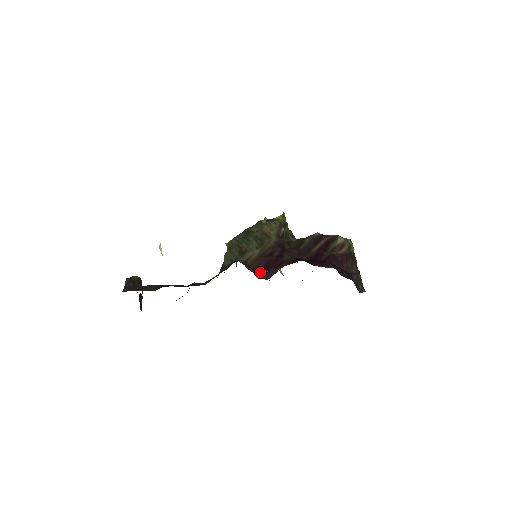
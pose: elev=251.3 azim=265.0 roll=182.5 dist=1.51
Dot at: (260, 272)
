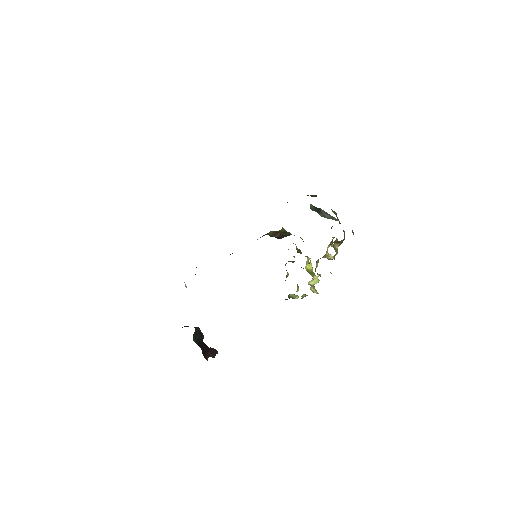
Dot at: occluded
